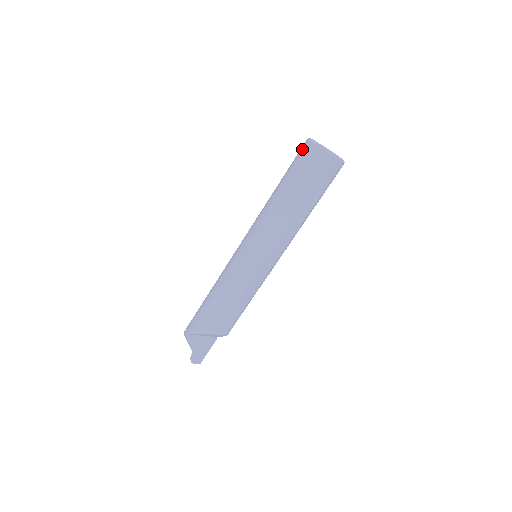
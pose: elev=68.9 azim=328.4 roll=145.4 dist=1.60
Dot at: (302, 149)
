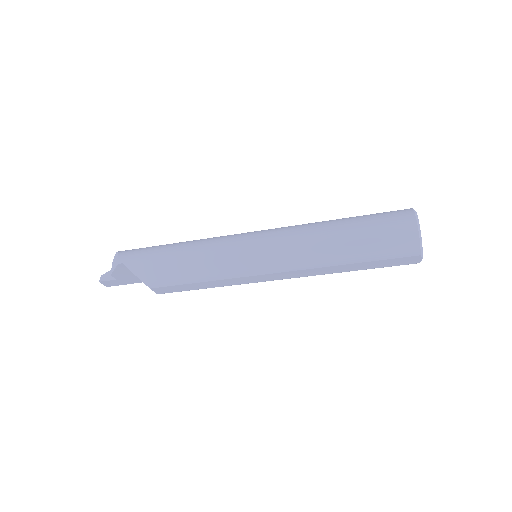
Dot at: (400, 215)
